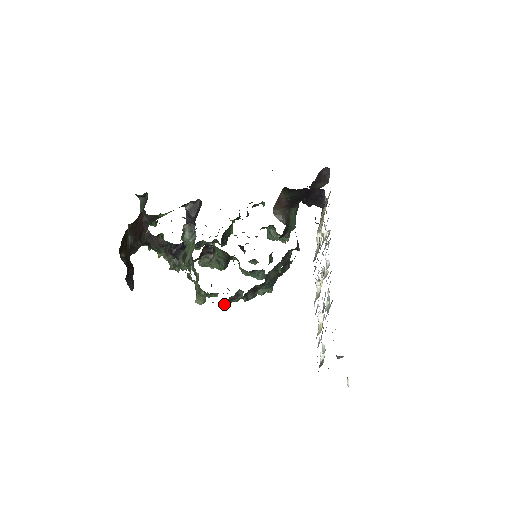
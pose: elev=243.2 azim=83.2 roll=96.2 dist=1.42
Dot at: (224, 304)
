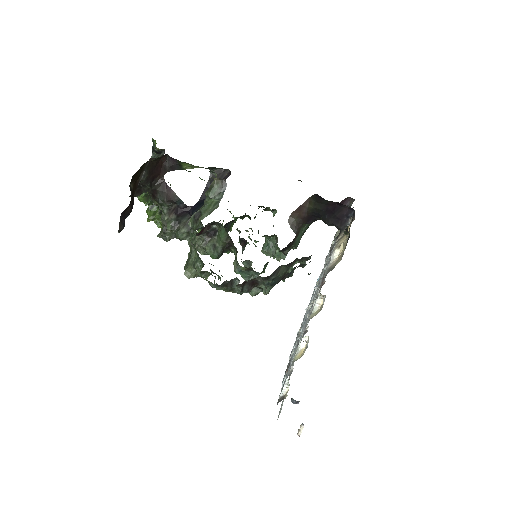
Dot at: (215, 286)
